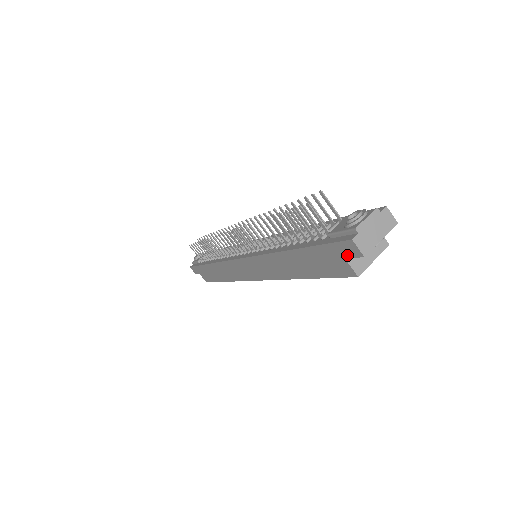
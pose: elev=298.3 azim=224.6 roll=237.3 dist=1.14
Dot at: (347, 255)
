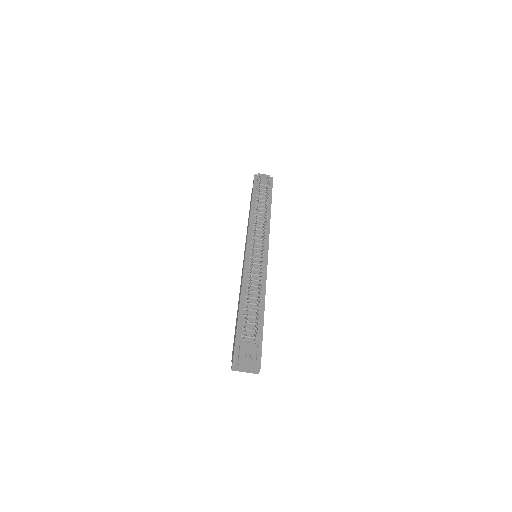
Dot at: occluded
